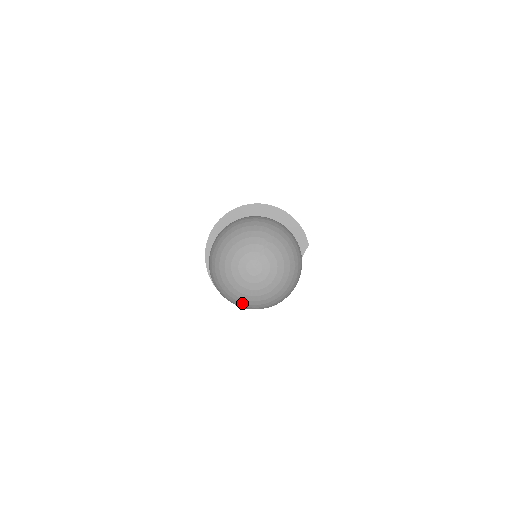
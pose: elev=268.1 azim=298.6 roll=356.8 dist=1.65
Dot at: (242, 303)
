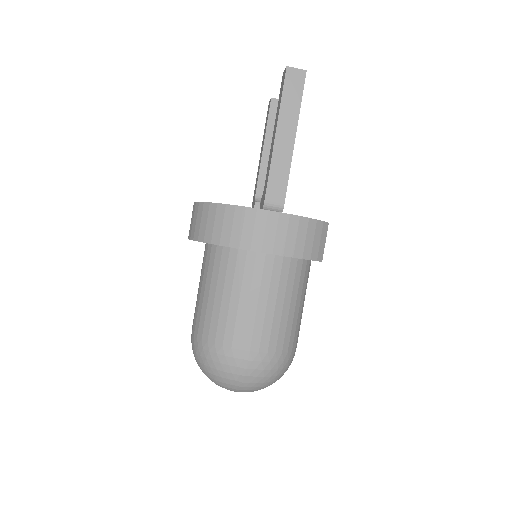
Dot at: occluded
